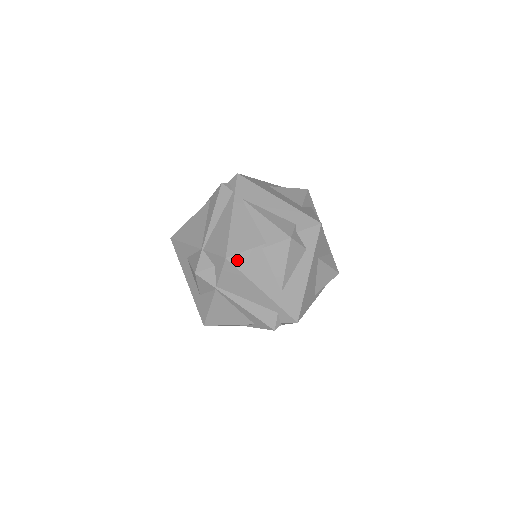
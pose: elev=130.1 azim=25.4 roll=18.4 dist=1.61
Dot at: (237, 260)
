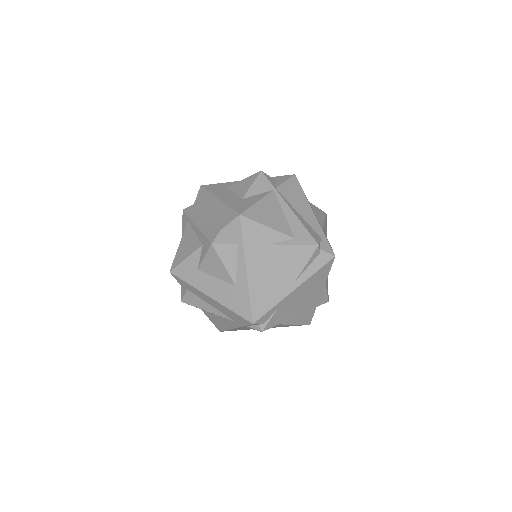
Dot at: occluded
